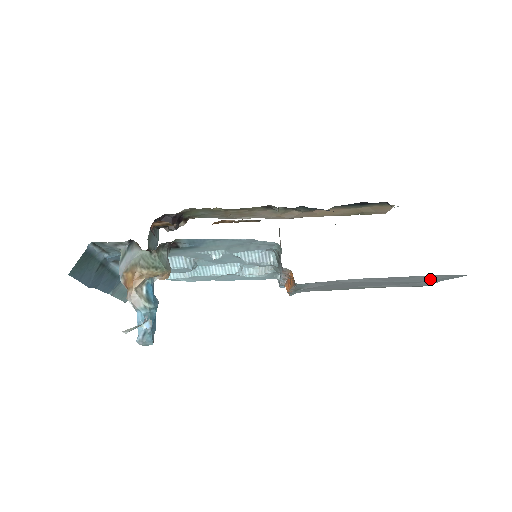
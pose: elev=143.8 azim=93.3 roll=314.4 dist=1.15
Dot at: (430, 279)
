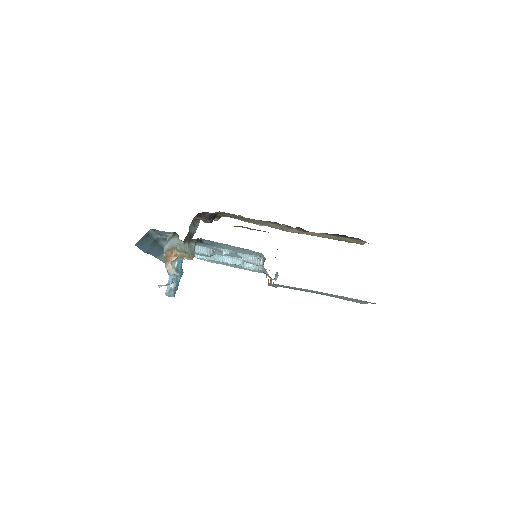
Dot at: (355, 300)
